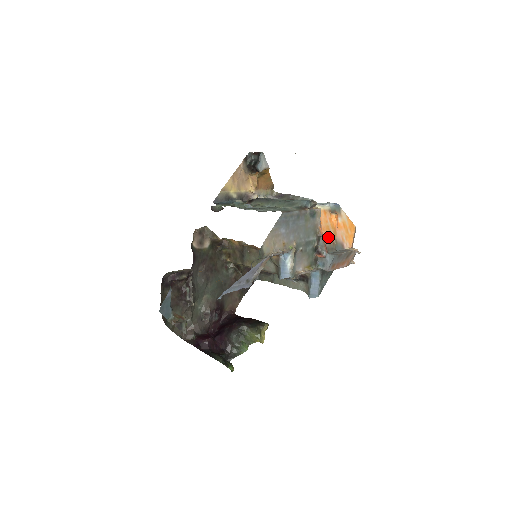
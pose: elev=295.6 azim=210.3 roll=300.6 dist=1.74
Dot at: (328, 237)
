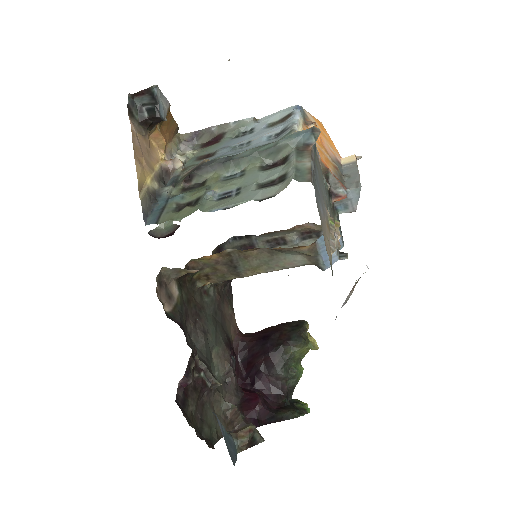
Dot at: (329, 165)
